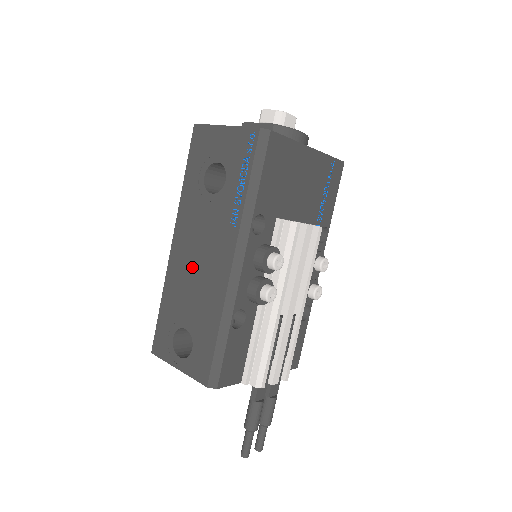
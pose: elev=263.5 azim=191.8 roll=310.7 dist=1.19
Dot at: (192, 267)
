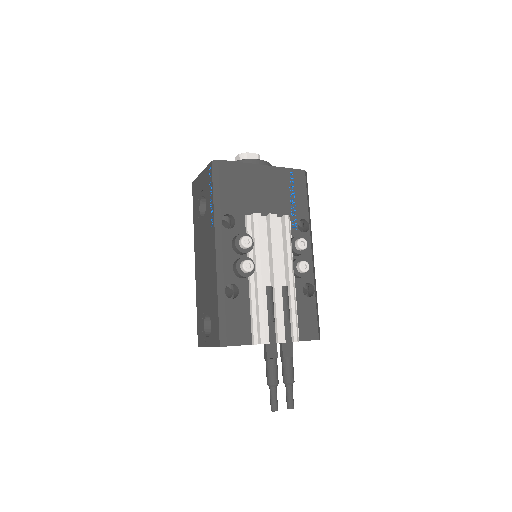
Dot at: (203, 270)
